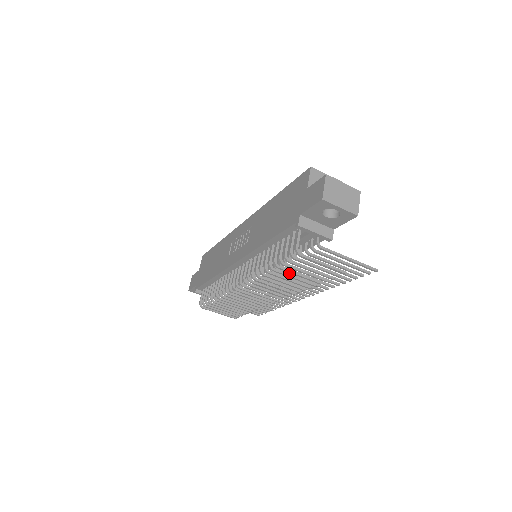
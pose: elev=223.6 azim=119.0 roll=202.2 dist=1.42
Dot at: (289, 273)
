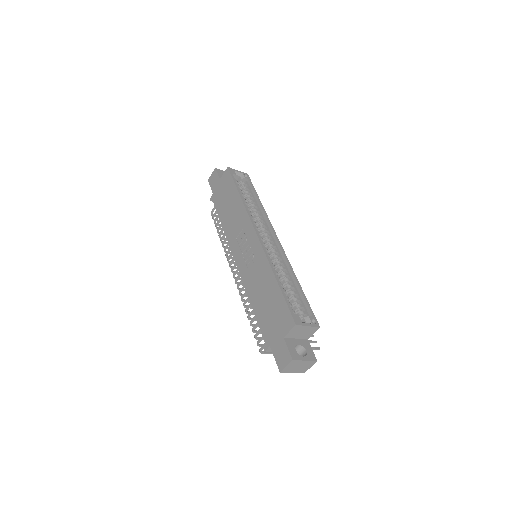
Dot at: occluded
